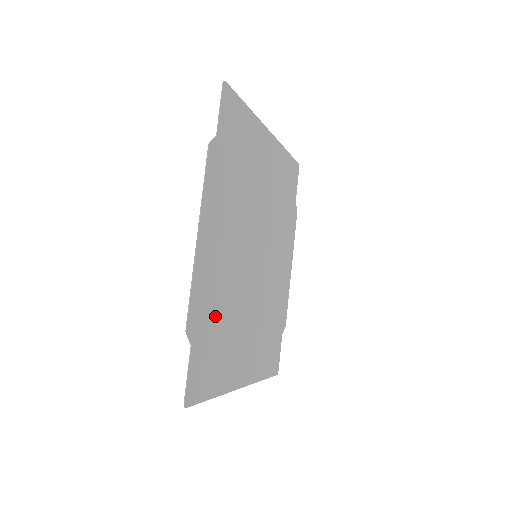
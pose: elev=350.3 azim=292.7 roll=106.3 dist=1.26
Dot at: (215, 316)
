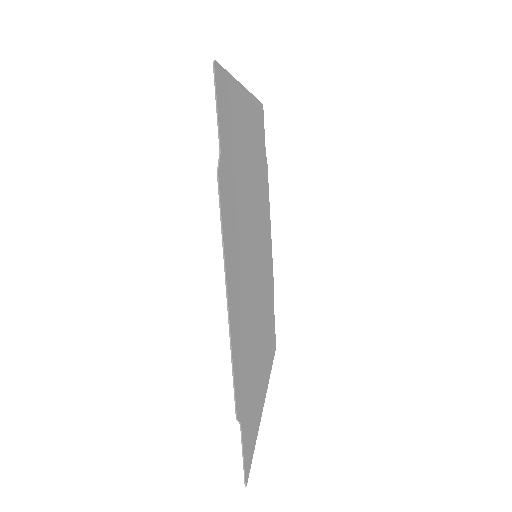
Dot at: (247, 366)
